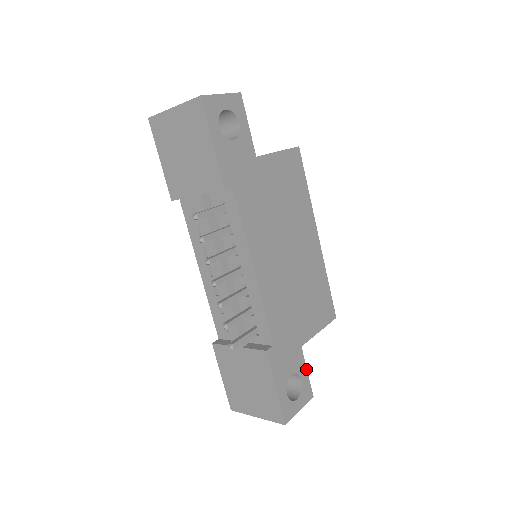
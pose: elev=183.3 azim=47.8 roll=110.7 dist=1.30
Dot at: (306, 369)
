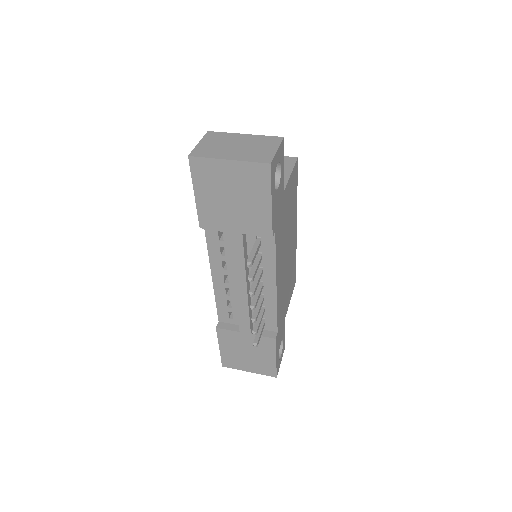
Dot at: occluded
